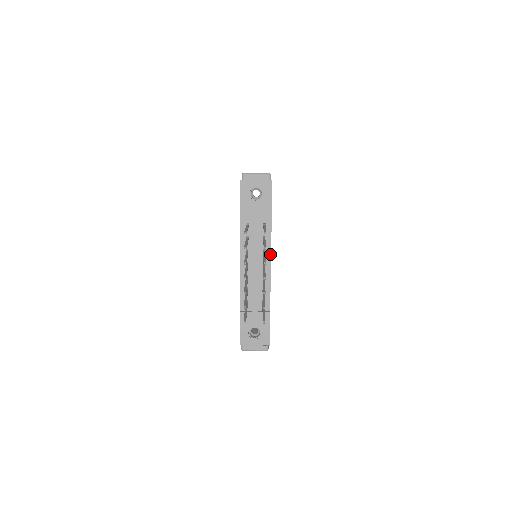
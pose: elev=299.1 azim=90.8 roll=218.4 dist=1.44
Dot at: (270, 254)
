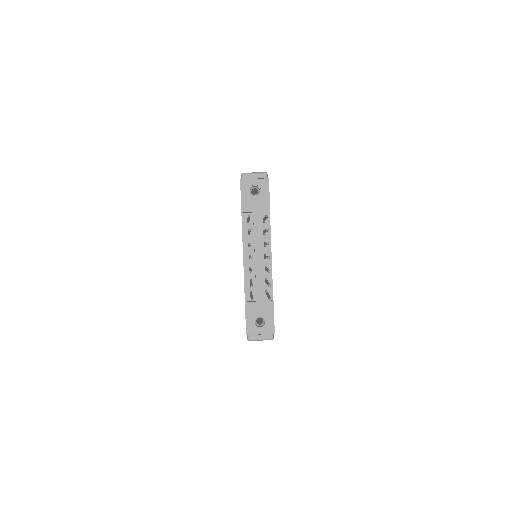
Dot at: (270, 246)
